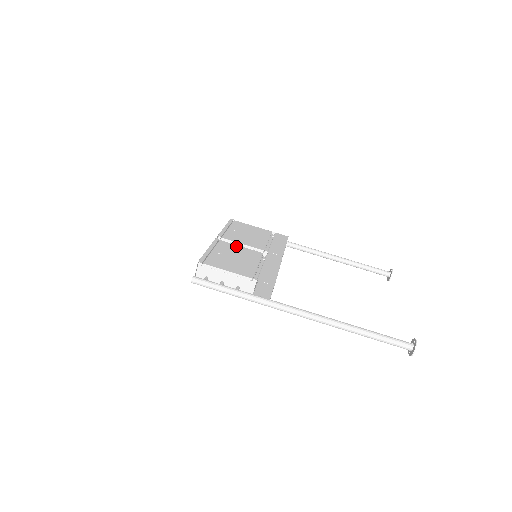
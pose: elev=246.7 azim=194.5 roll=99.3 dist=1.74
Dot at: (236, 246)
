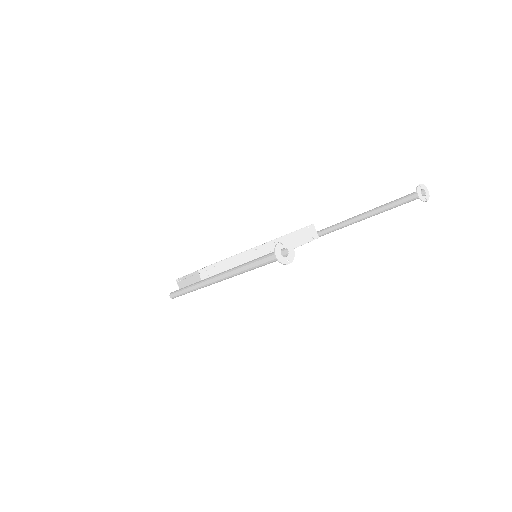
Dot at: occluded
